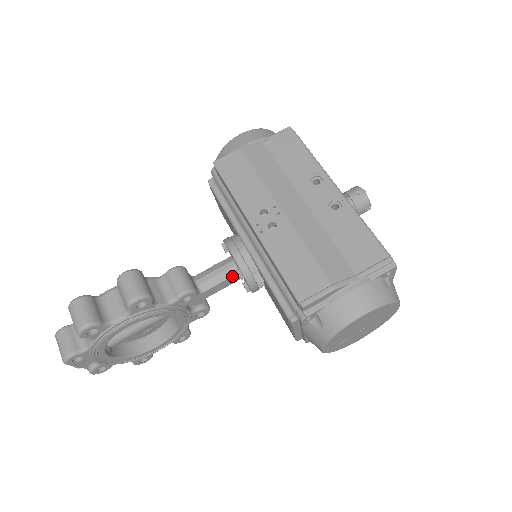
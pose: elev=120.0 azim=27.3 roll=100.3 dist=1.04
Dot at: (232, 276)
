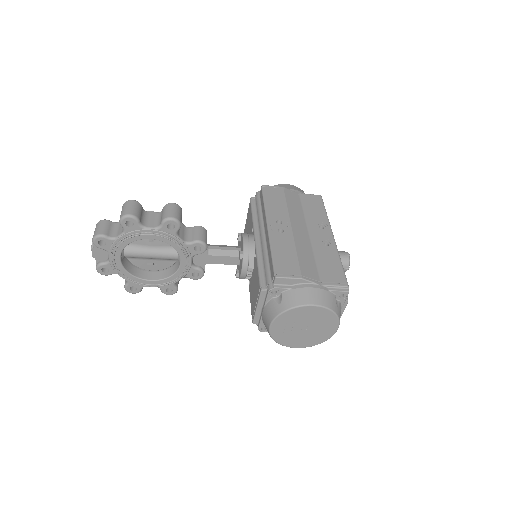
Dot at: (234, 256)
